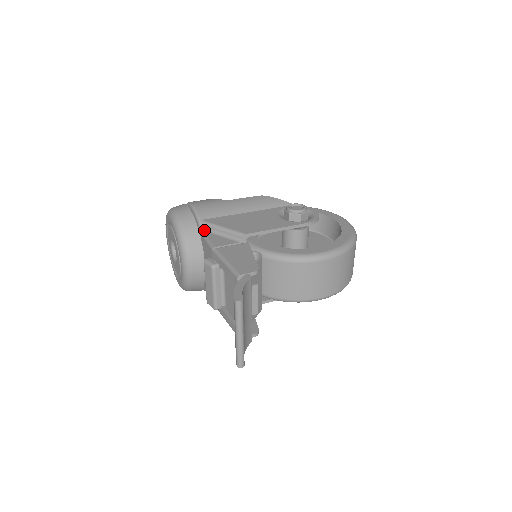
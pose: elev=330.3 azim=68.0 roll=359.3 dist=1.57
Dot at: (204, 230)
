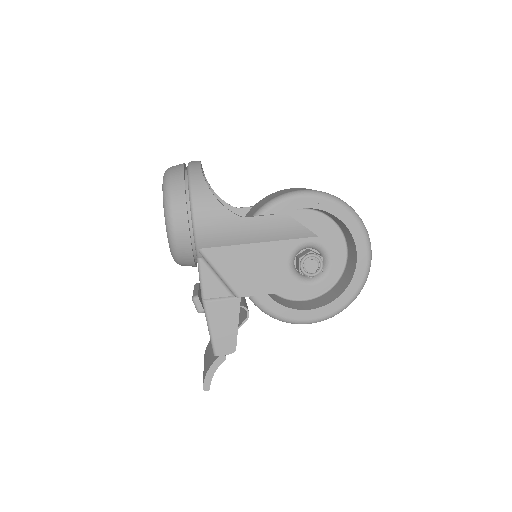
Dot at: (201, 258)
